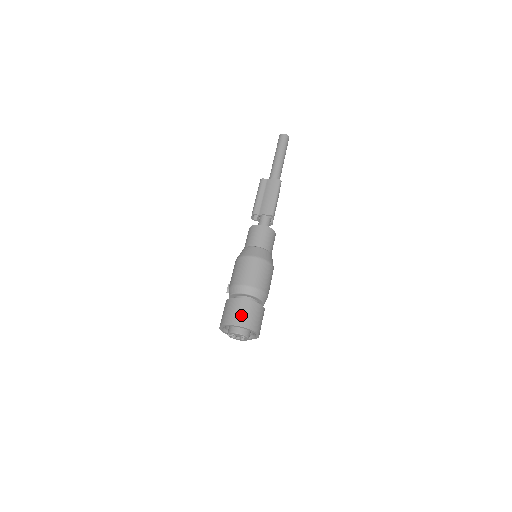
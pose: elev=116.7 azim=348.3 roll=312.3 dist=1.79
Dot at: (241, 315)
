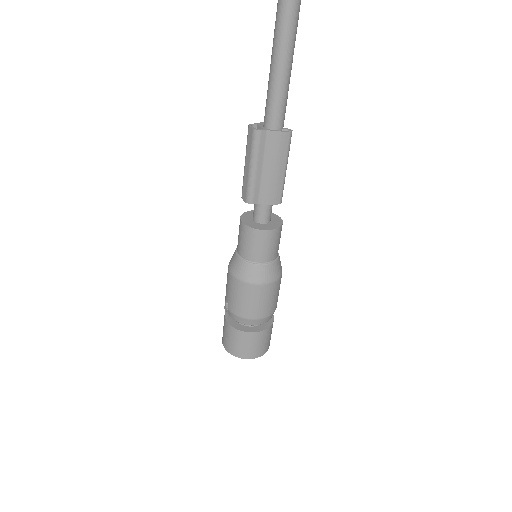
Dot at: (257, 348)
